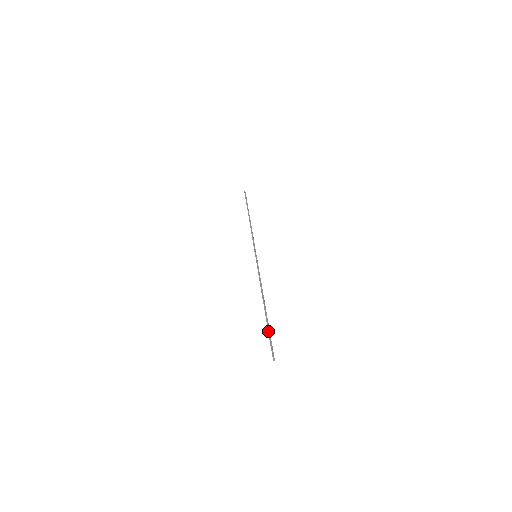
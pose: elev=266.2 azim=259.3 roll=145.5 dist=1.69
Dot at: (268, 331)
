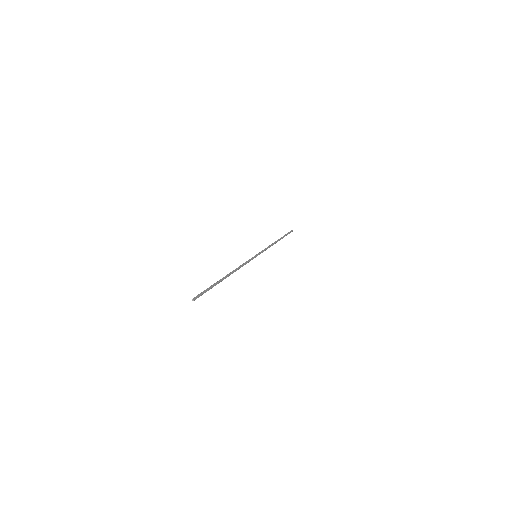
Dot at: (209, 287)
